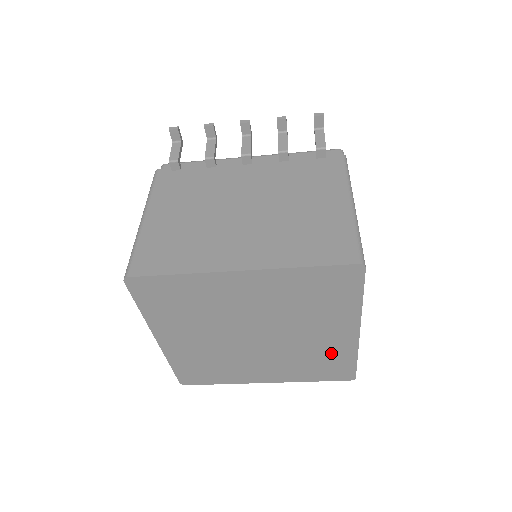
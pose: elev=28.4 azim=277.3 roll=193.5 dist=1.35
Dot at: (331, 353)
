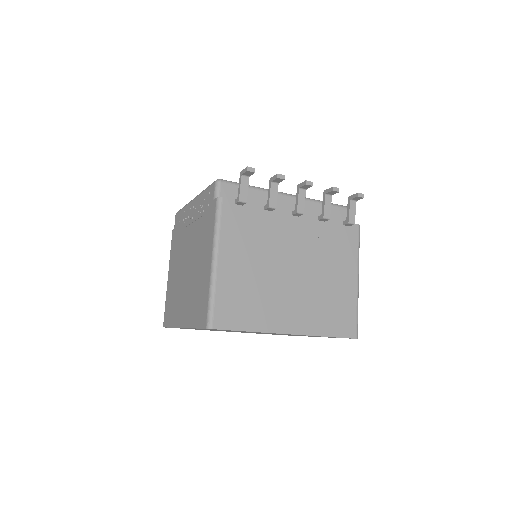
Dot at: occluded
